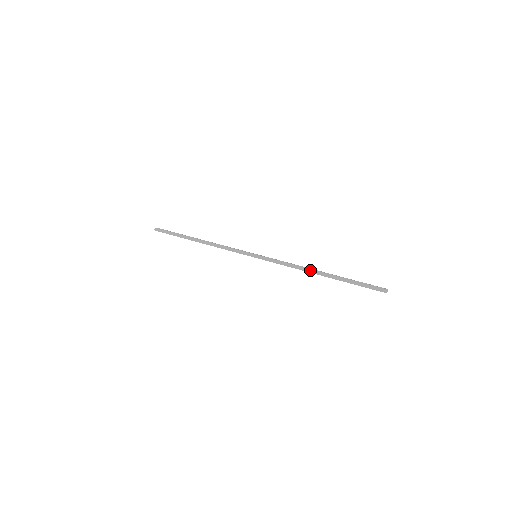
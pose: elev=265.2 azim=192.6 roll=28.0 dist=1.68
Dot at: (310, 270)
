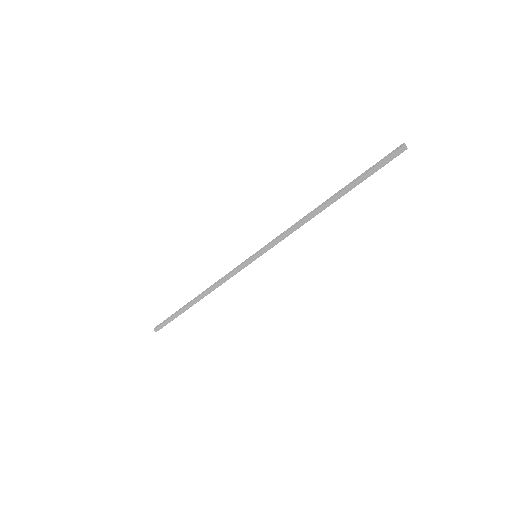
Dot at: (315, 213)
